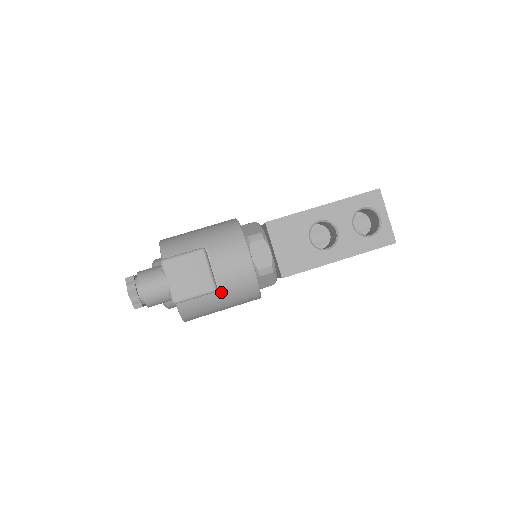
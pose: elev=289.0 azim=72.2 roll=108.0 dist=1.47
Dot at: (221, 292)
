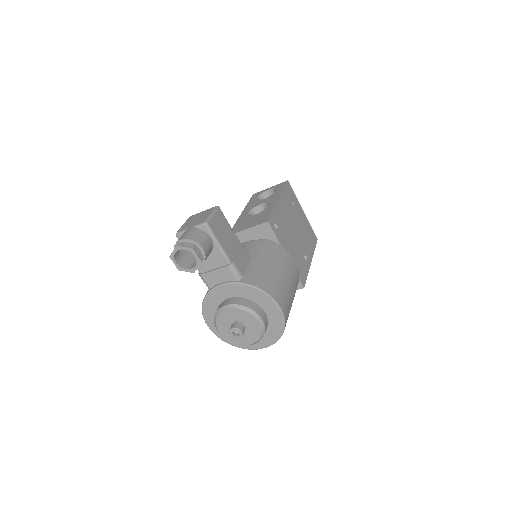
Dot at: (257, 259)
